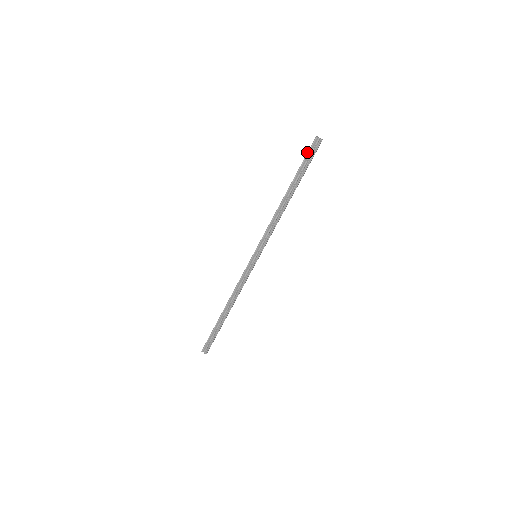
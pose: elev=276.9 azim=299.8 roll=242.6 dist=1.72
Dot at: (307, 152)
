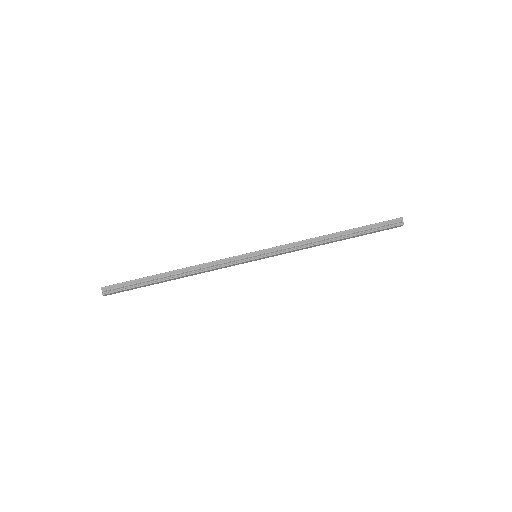
Dot at: (385, 221)
